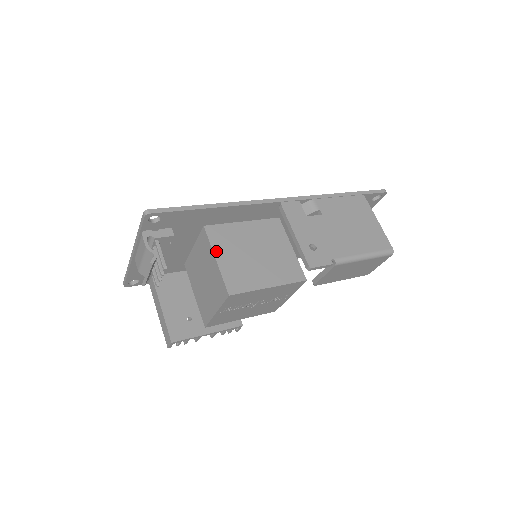
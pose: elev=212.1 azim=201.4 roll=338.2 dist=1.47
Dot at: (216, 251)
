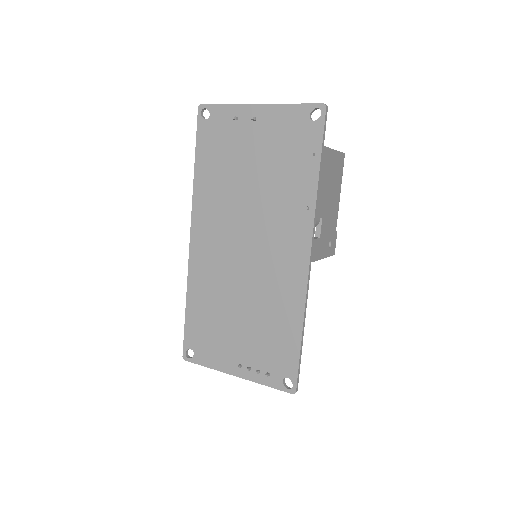
Dot at: occluded
